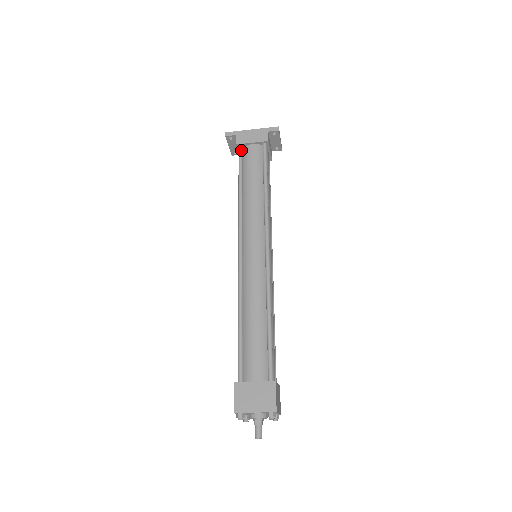
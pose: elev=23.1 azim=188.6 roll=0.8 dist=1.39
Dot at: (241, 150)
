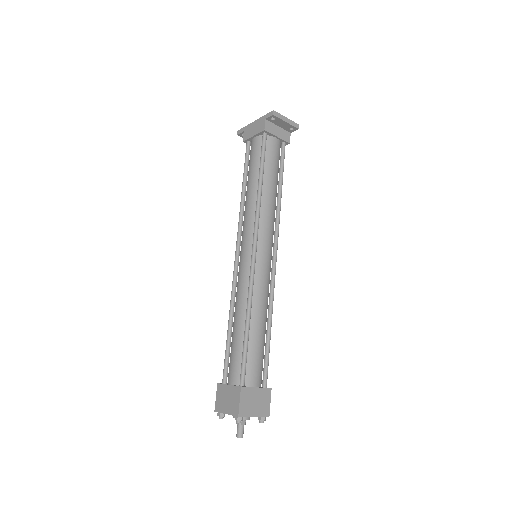
Dot at: (247, 146)
